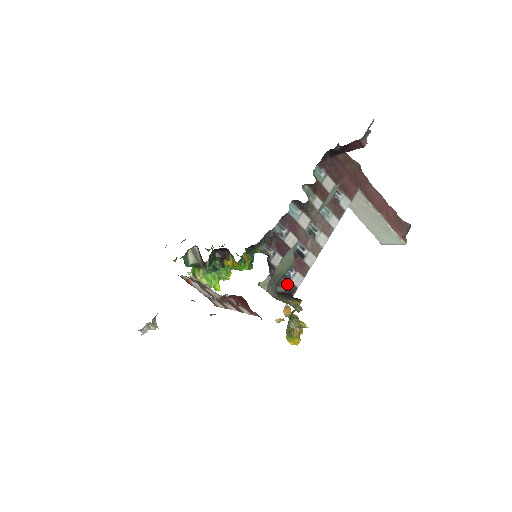
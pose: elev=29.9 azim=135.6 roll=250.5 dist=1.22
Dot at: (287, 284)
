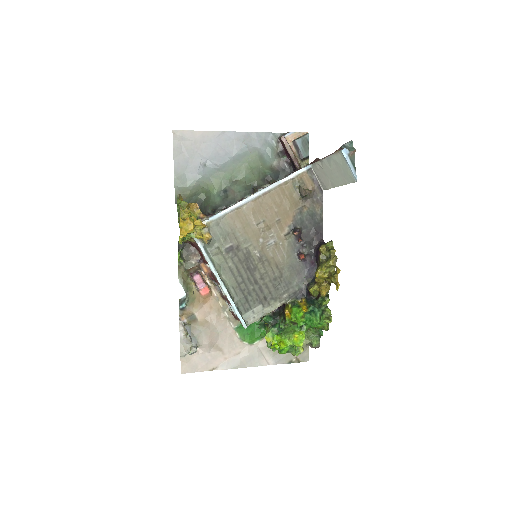
Dot at: occluded
